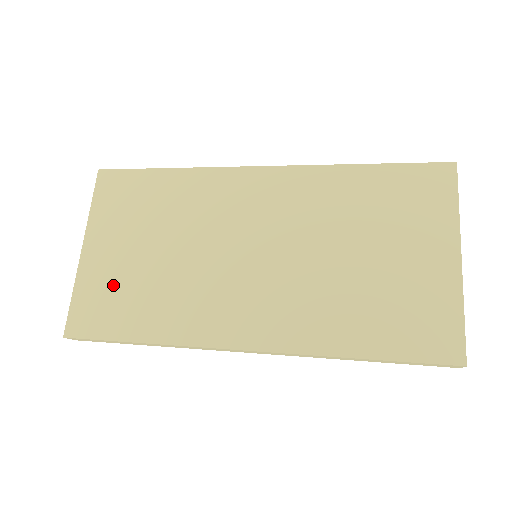
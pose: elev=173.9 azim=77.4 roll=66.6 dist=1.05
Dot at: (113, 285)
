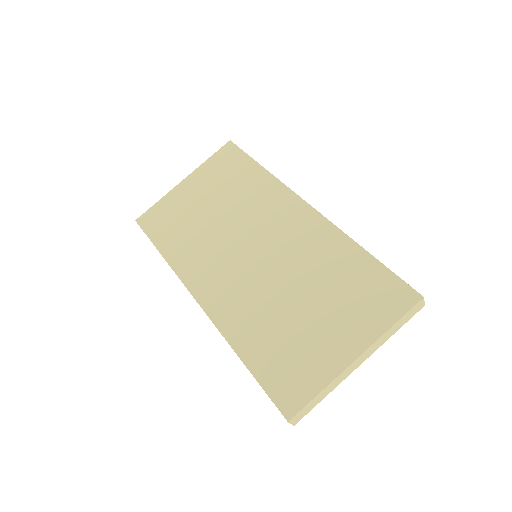
Dot at: (177, 212)
